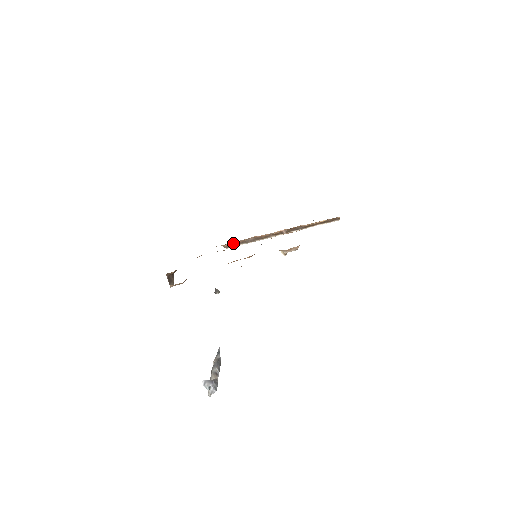
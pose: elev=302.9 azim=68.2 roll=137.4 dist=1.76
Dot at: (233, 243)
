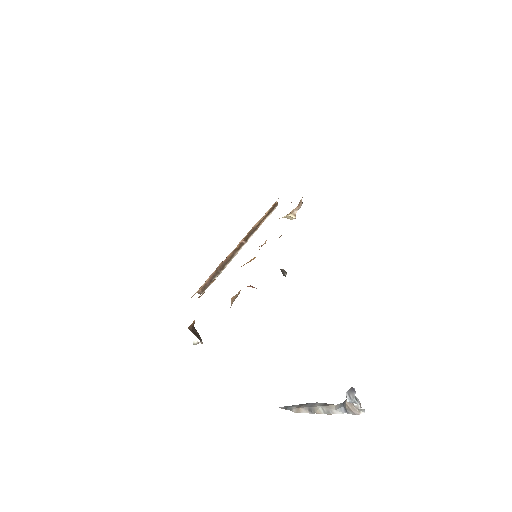
Dot at: (205, 283)
